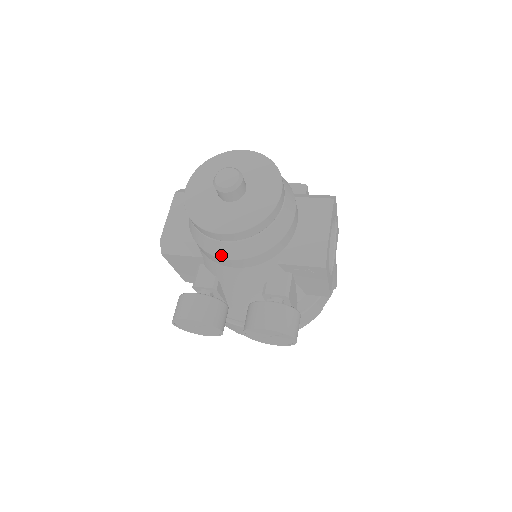
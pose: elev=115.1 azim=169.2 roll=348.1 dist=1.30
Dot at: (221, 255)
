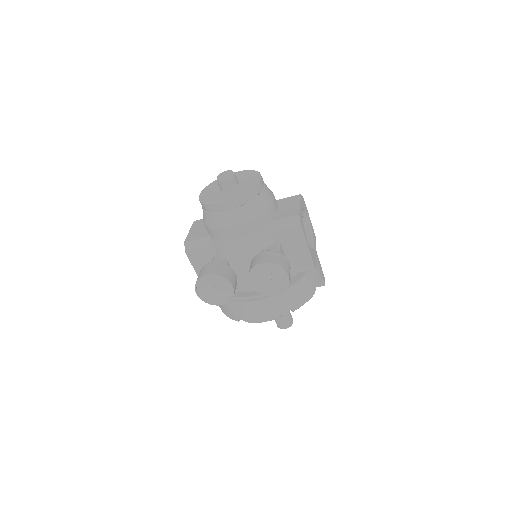
Dot at: (226, 225)
